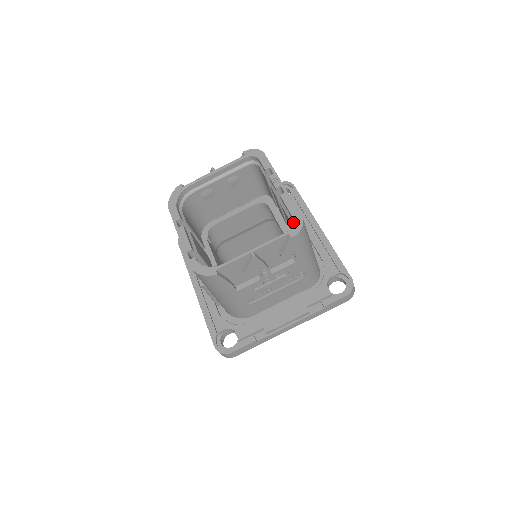
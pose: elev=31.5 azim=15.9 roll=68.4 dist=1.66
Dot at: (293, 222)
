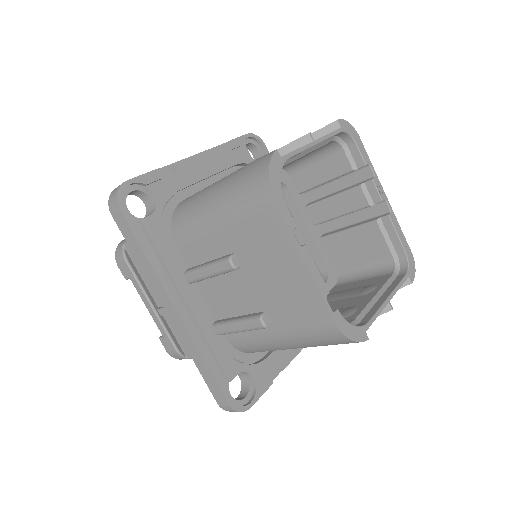
Dot at: (408, 260)
